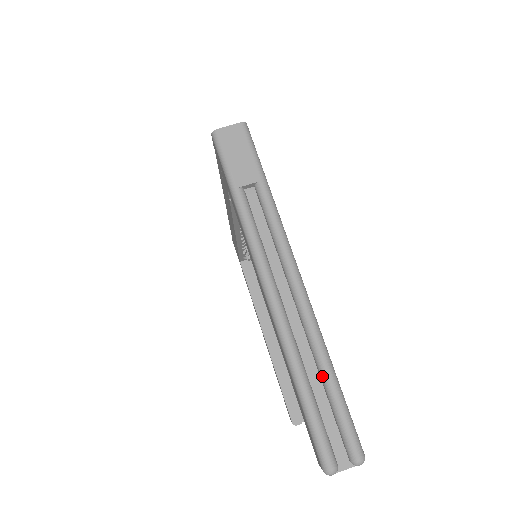
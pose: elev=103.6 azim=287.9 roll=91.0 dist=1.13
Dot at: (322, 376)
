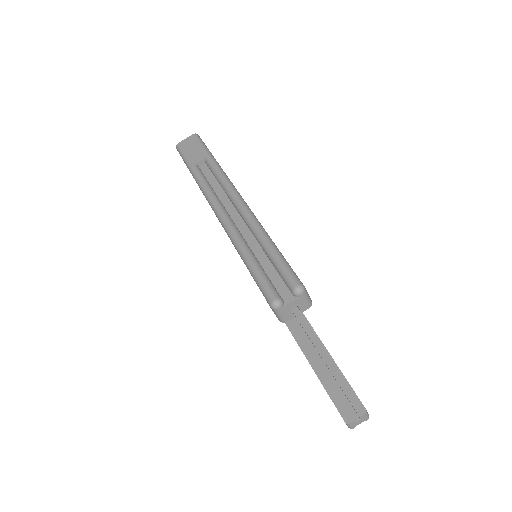
Dot at: (261, 245)
